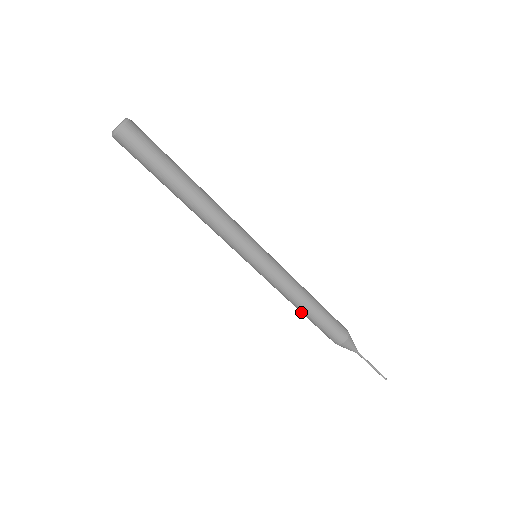
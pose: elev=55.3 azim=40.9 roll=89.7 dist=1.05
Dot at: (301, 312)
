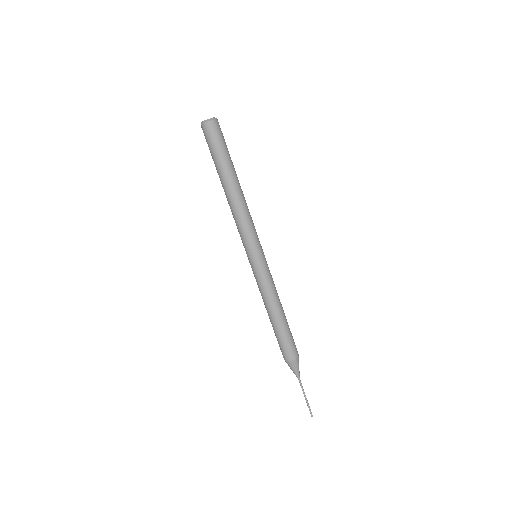
Dot at: (269, 318)
